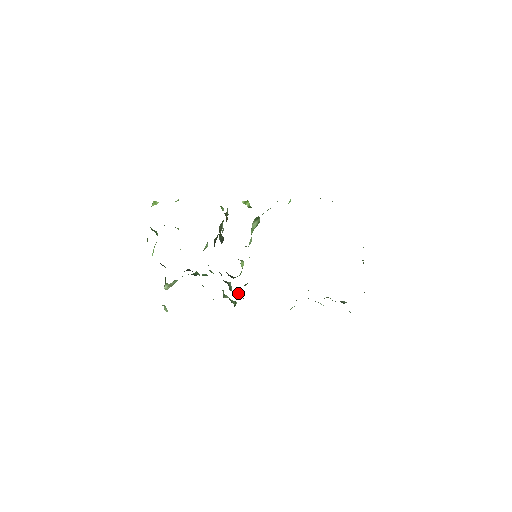
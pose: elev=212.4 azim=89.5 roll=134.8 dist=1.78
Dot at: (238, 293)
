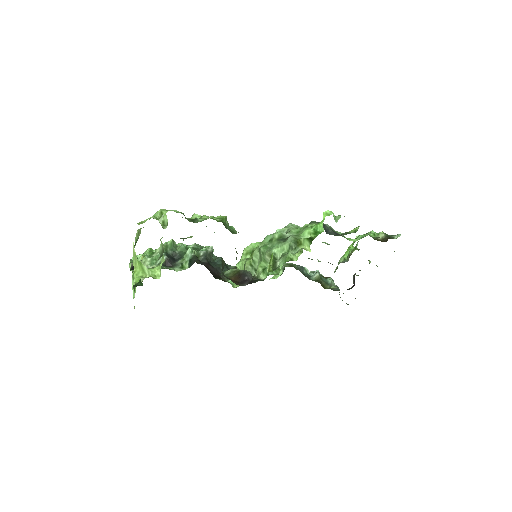
Dot at: occluded
